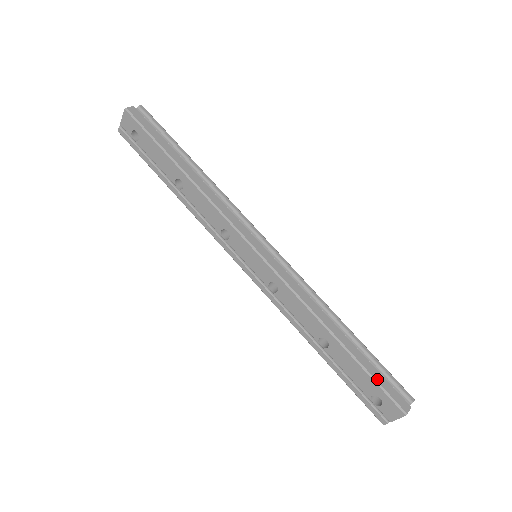
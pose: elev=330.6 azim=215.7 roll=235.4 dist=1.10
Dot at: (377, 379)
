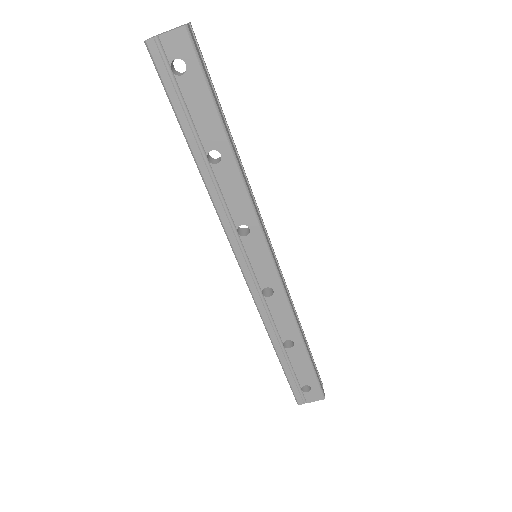
Dot at: (317, 374)
